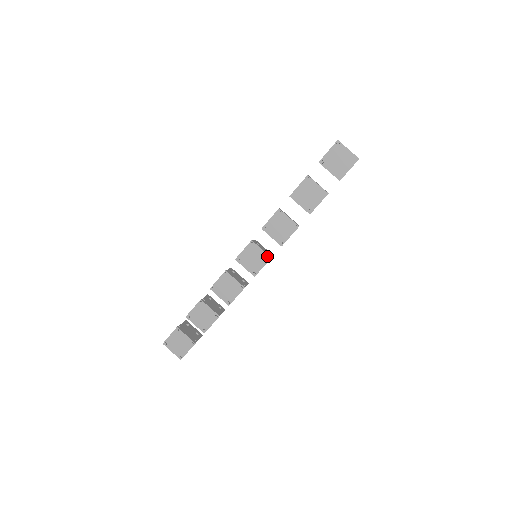
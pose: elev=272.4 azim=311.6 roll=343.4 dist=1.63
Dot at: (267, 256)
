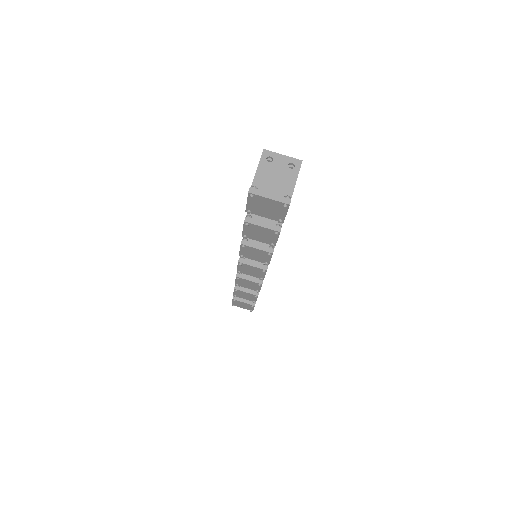
Dot at: (262, 270)
